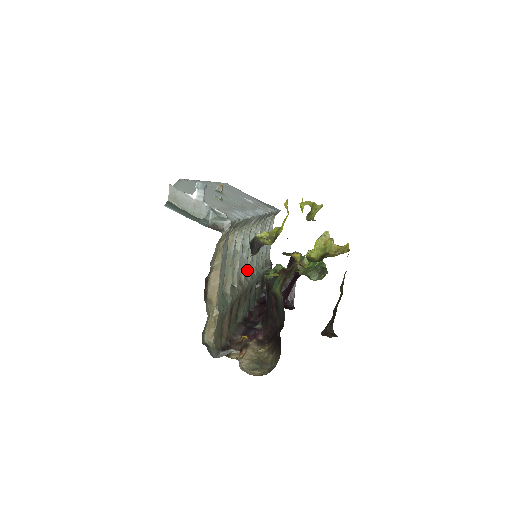
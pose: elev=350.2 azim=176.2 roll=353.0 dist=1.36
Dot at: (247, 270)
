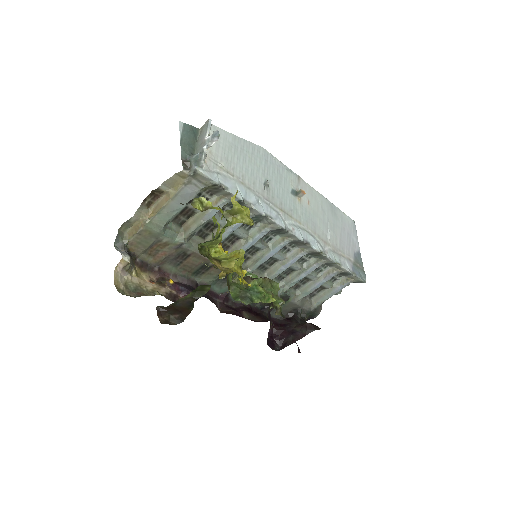
Dot at: (251, 265)
